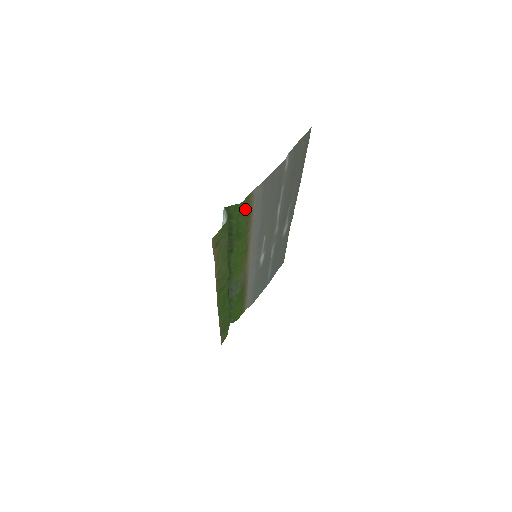
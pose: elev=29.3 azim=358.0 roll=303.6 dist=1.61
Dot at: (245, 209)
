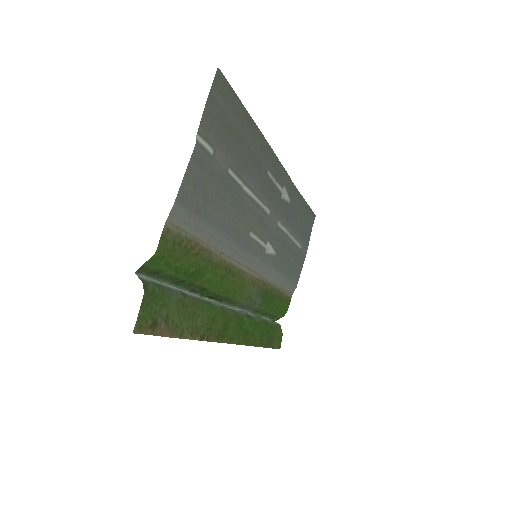
Dot at: (173, 250)
